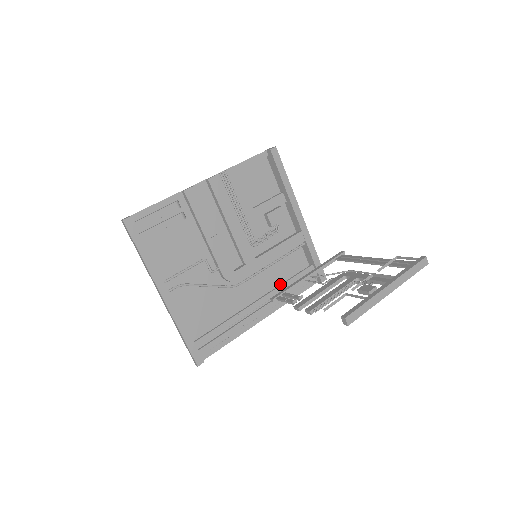
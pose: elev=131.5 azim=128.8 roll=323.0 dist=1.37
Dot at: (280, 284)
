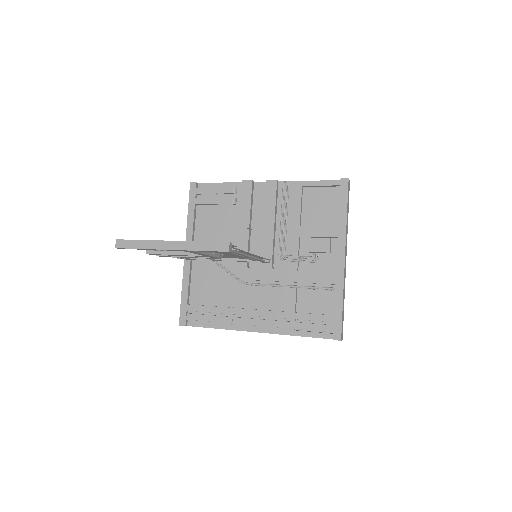
Dot at: (290, 312)
